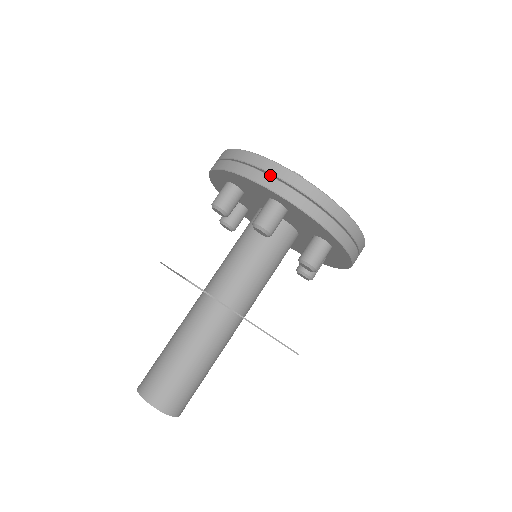
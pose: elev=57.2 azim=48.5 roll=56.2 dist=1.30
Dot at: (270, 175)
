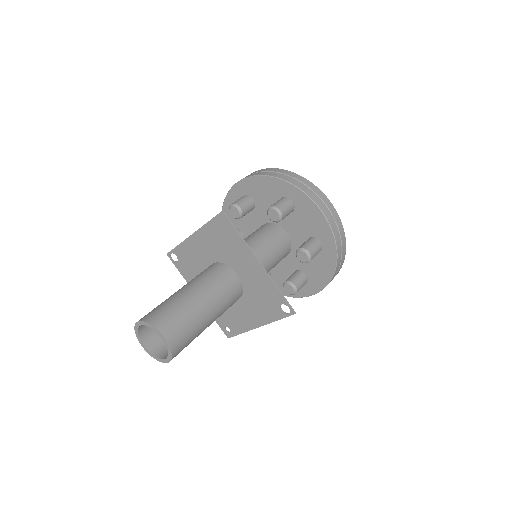
Dot at: occluded
